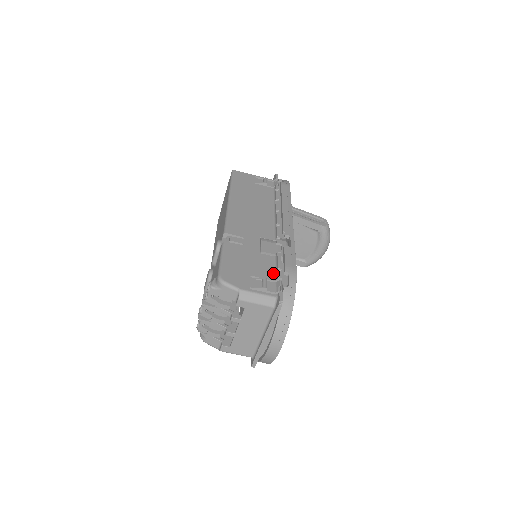
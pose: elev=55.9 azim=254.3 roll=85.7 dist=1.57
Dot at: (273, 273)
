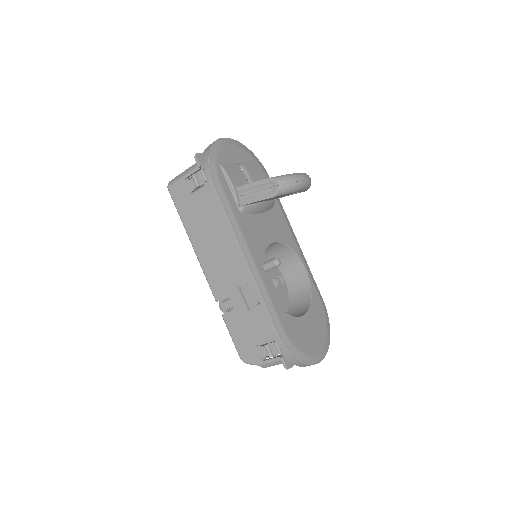
Dot at: occluded
